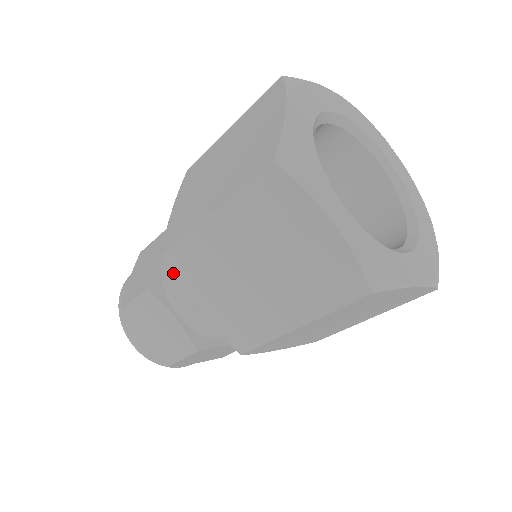
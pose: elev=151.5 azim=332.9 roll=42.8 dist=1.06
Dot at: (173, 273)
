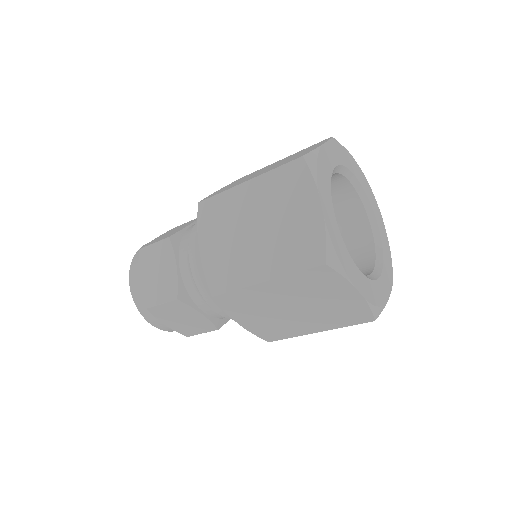
Dot at: (220, 306)
